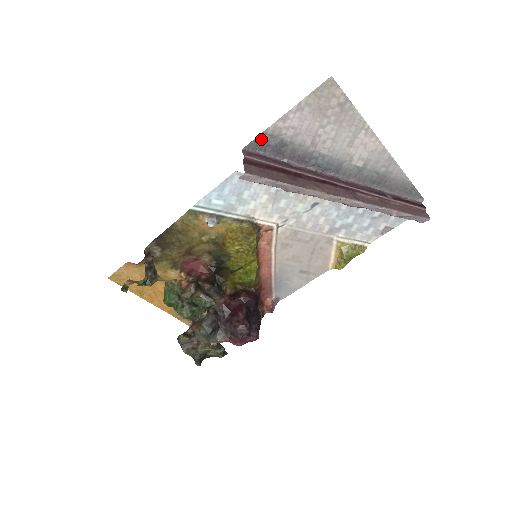
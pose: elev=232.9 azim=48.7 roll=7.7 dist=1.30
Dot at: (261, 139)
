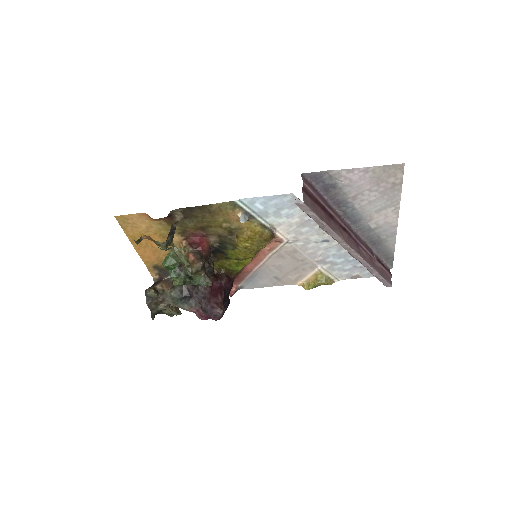
Dot at: (321, 174)
